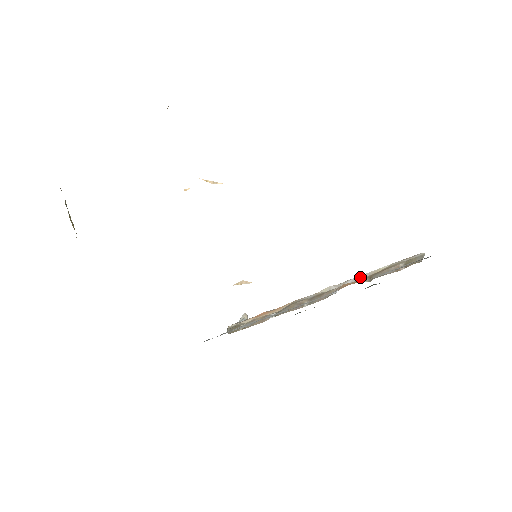
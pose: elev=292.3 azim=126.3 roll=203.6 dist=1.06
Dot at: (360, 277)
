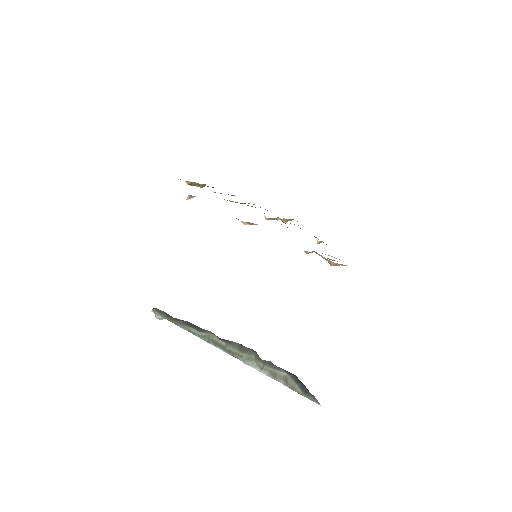
Dot at: occluded
